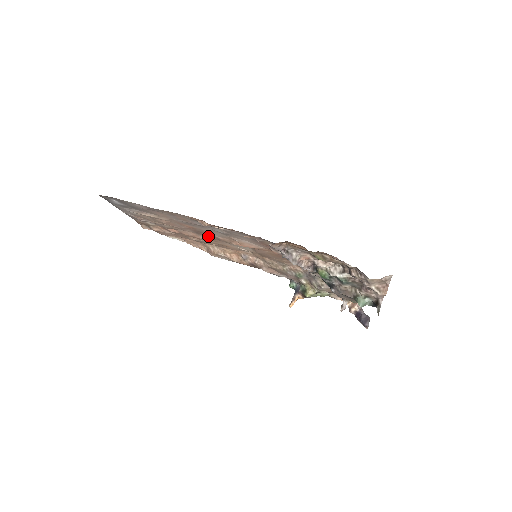
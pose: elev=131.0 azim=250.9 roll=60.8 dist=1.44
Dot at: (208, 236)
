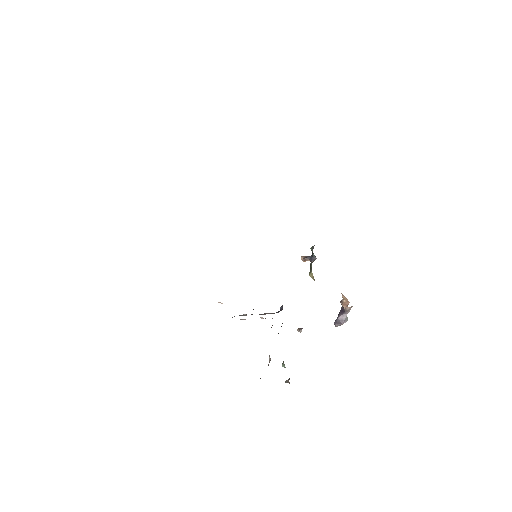
Dot at: occluded
